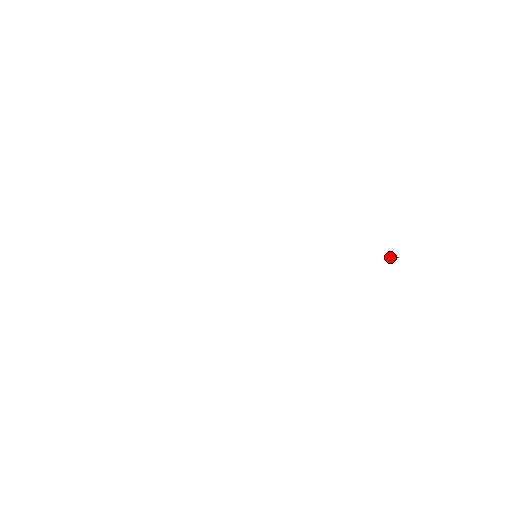
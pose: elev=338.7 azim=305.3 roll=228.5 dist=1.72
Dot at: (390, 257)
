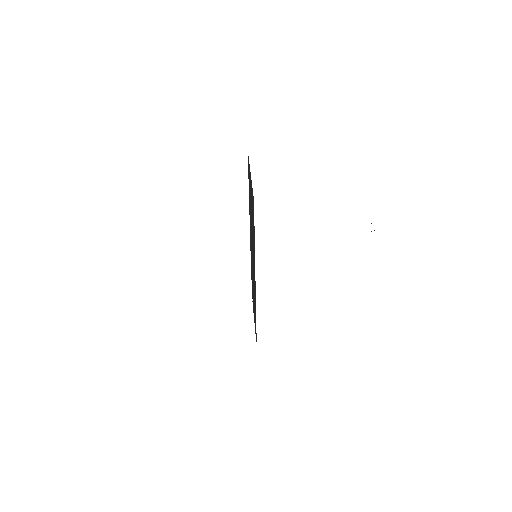
Dot at: (371, 231)
